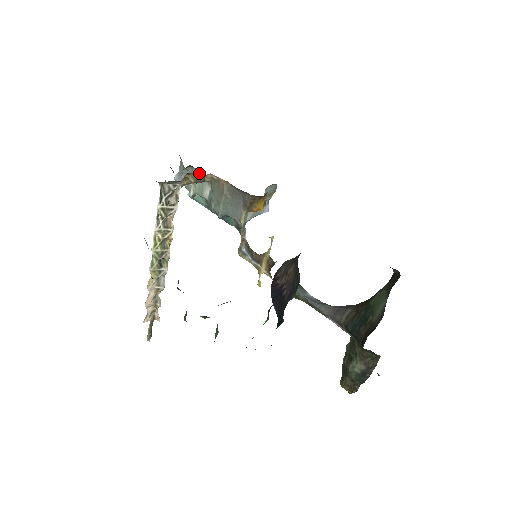
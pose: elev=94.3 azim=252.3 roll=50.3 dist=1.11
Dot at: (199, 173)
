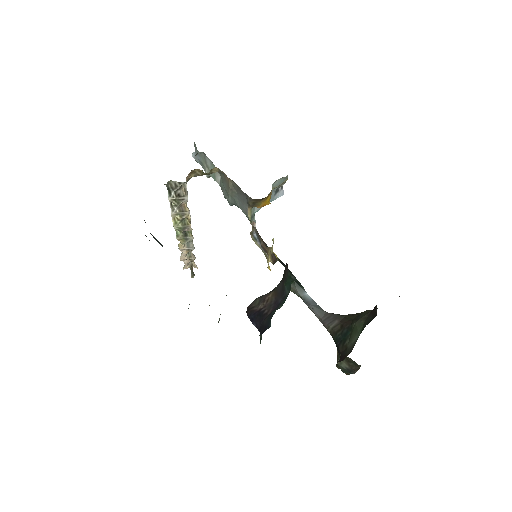
Dot at: (210, 160)
